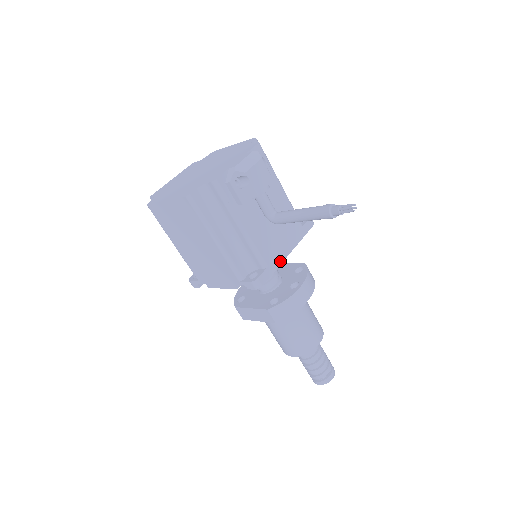
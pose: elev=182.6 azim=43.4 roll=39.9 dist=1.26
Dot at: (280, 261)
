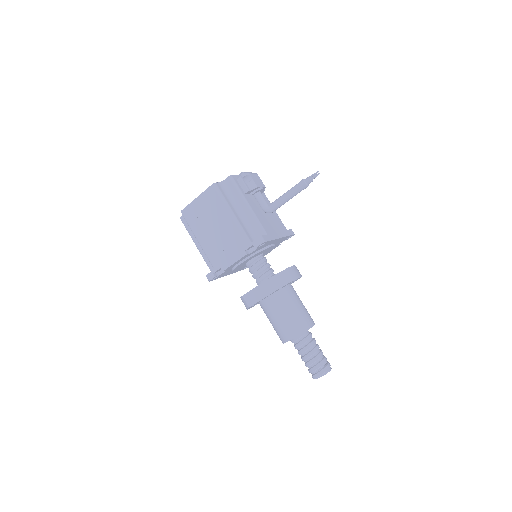
Dot at: (275, 237)
